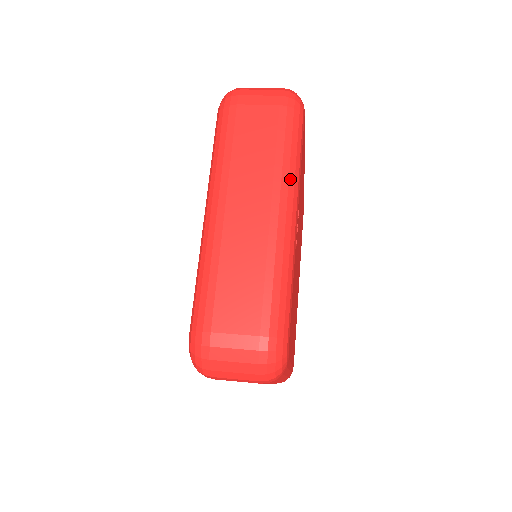
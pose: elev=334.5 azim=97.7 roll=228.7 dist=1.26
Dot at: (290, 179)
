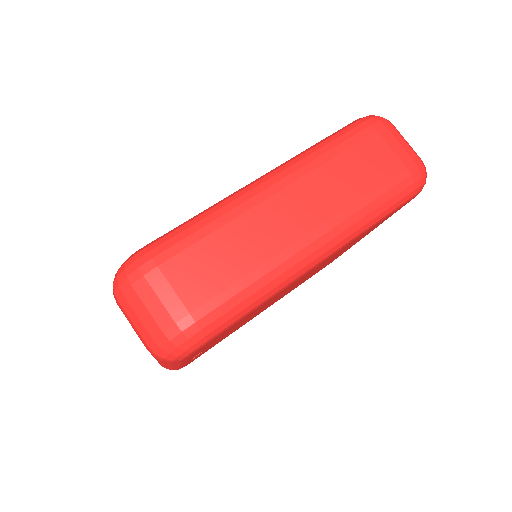
Dot at: occluded
